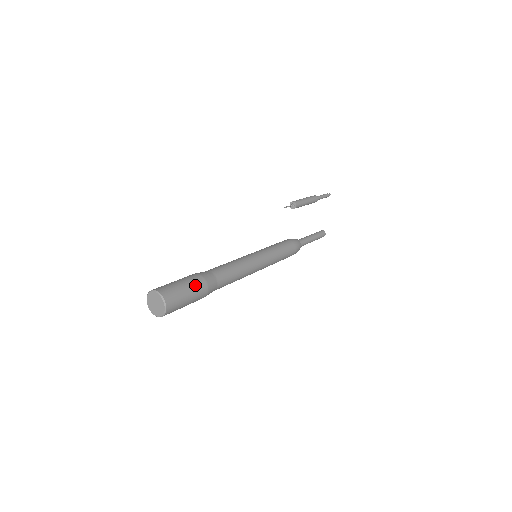
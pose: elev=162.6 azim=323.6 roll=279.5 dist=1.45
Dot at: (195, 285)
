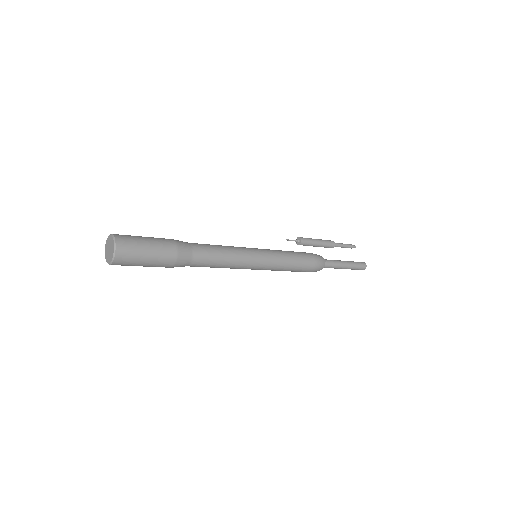
Dot at: (157, 238)
